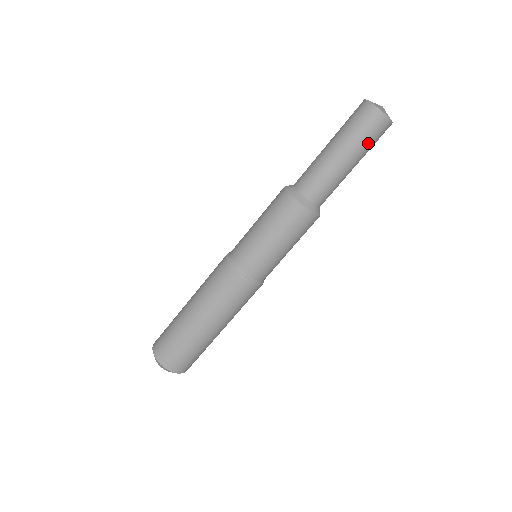
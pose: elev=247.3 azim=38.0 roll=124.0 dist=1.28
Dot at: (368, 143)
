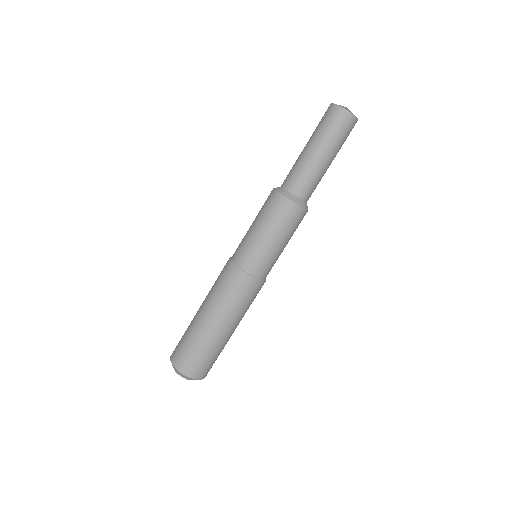
Dot at: (336, 136)
